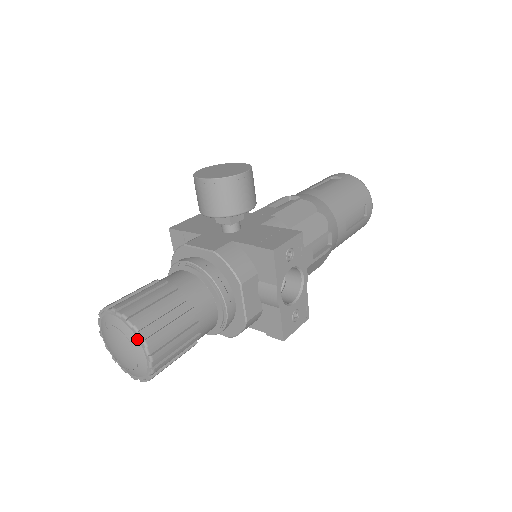
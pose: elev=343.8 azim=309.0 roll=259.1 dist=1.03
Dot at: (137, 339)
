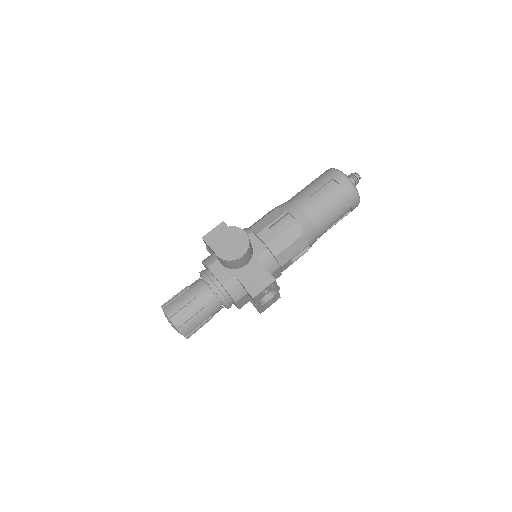
Dot at: (179, 332)
